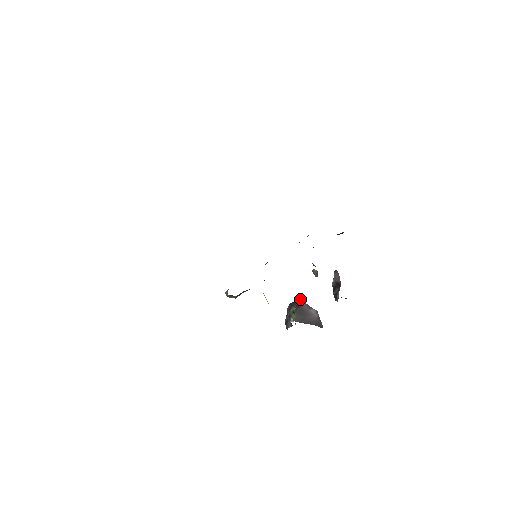
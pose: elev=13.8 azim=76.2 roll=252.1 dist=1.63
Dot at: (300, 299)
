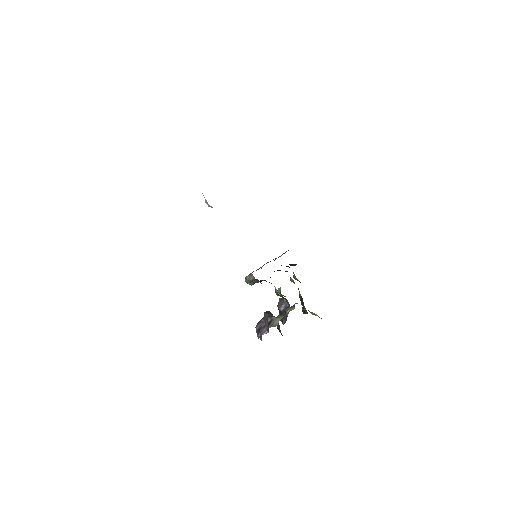
Dot at: (269, 311)
